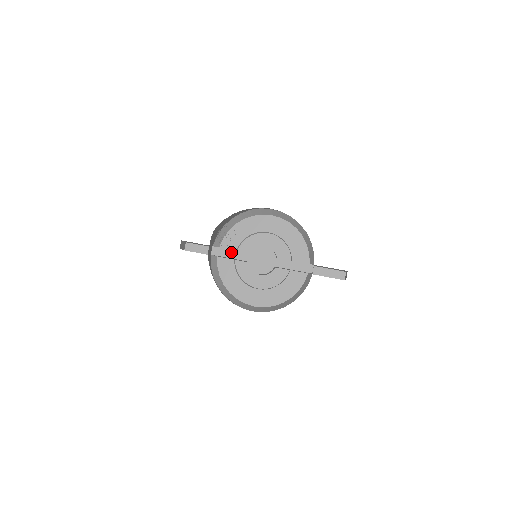
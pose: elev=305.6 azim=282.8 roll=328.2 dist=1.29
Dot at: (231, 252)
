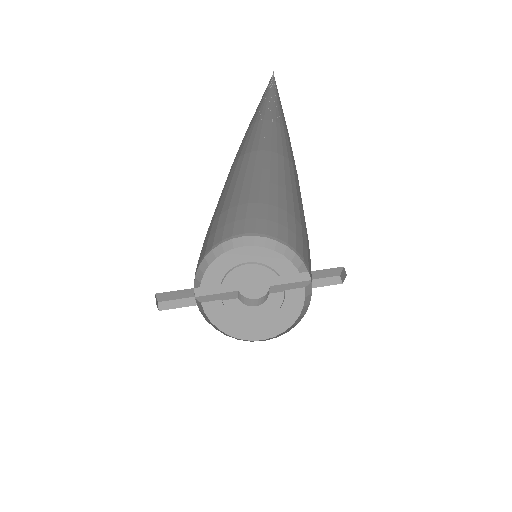
Dot at: (217, 287)
